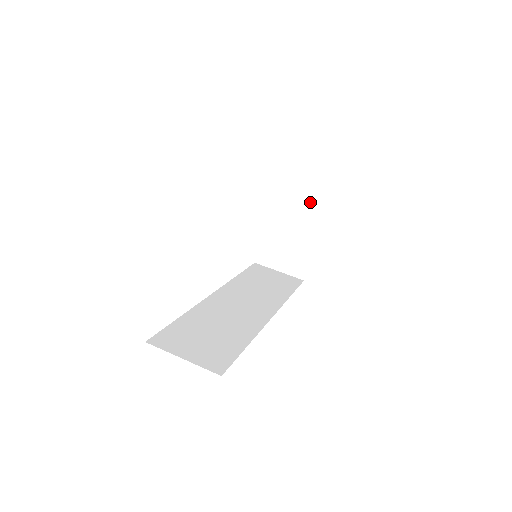
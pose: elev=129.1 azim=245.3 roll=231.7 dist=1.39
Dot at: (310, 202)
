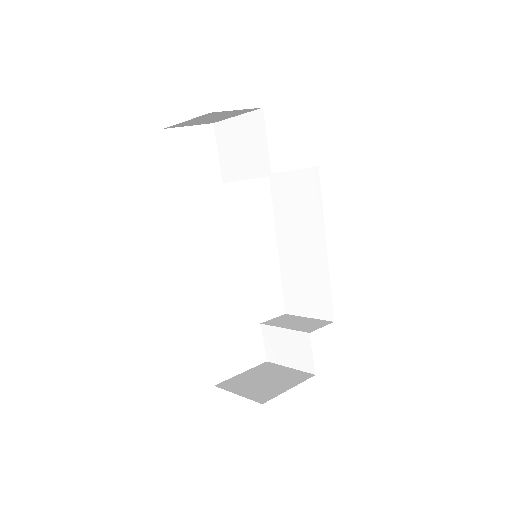
Dot at: (318, 323)
